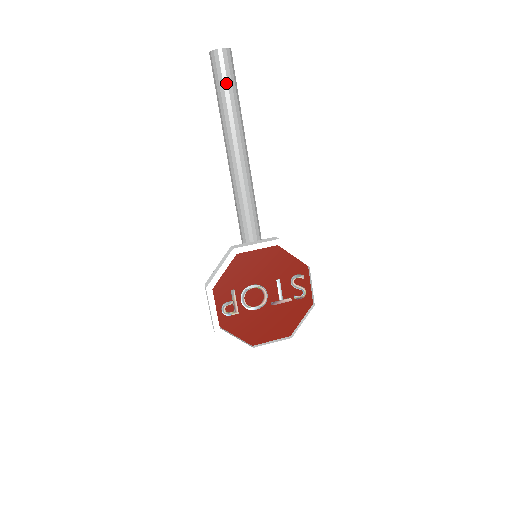
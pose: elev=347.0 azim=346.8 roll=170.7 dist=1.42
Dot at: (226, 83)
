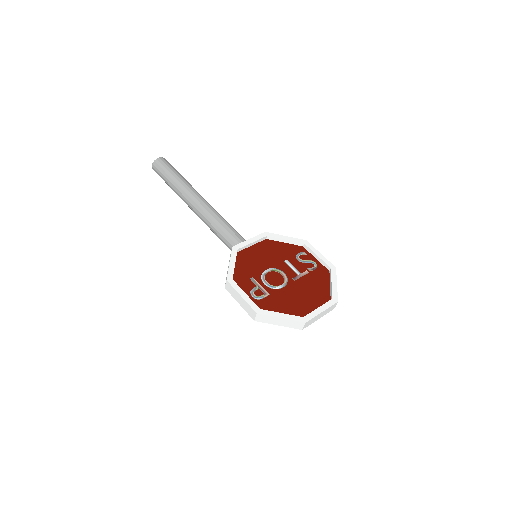
Dot at: (171, 171)
